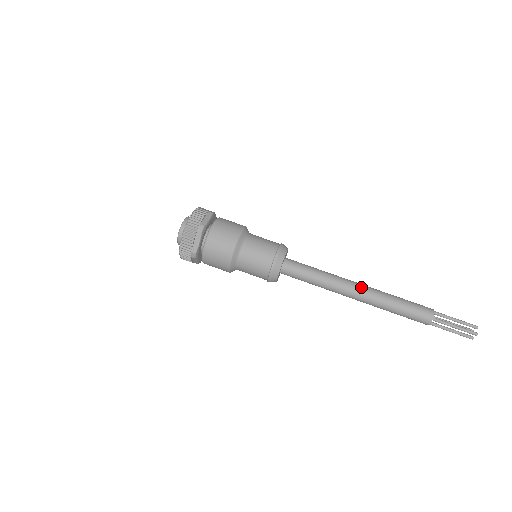
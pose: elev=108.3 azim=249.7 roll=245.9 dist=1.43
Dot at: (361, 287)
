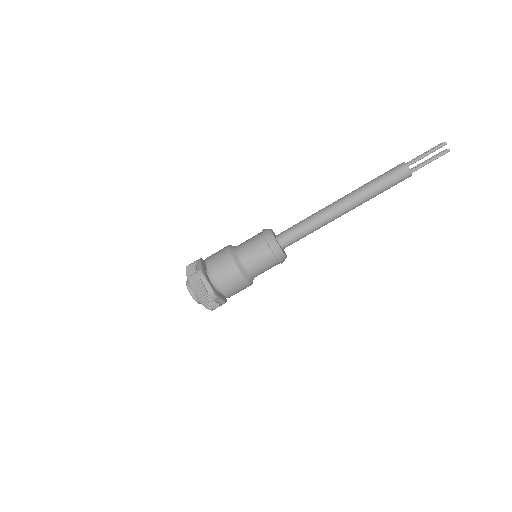
Dot at: (346, 206)
